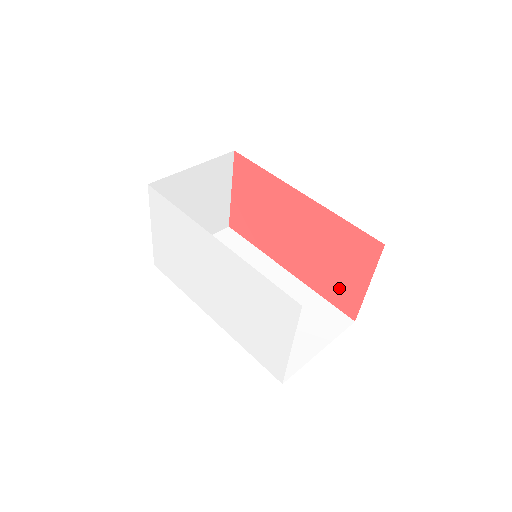
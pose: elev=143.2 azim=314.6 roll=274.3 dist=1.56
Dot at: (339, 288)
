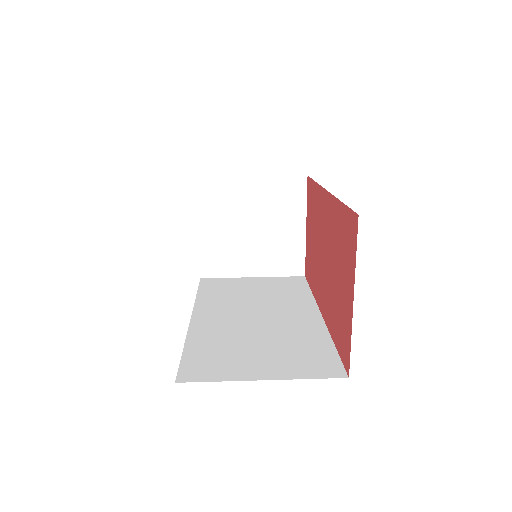
Dot at: (341, 320)
